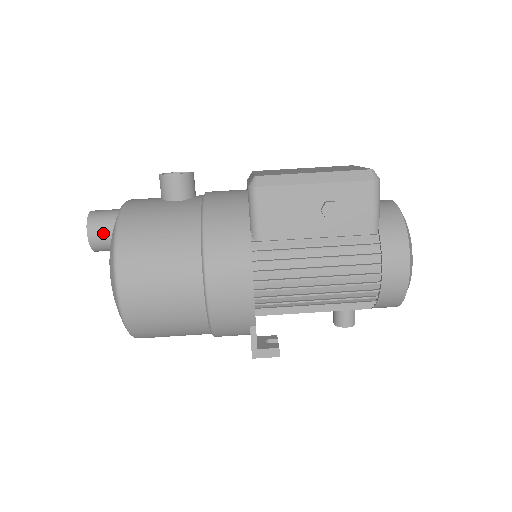
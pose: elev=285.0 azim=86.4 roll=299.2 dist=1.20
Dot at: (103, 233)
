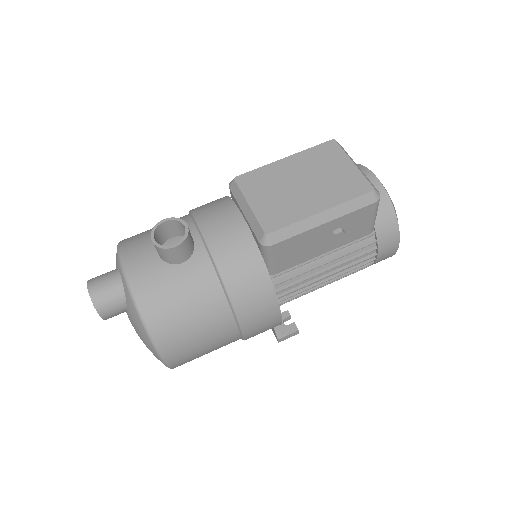
Dot at: (117, 311)
